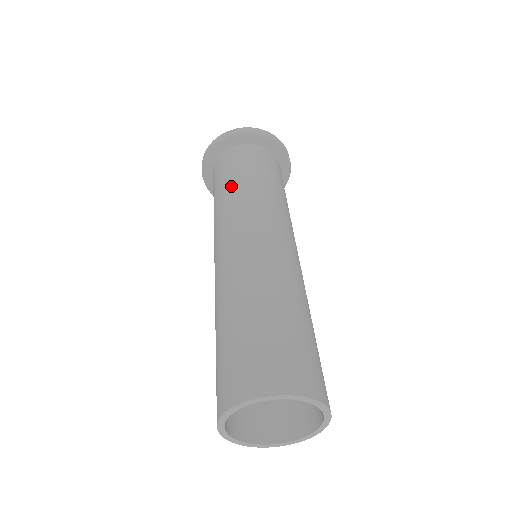
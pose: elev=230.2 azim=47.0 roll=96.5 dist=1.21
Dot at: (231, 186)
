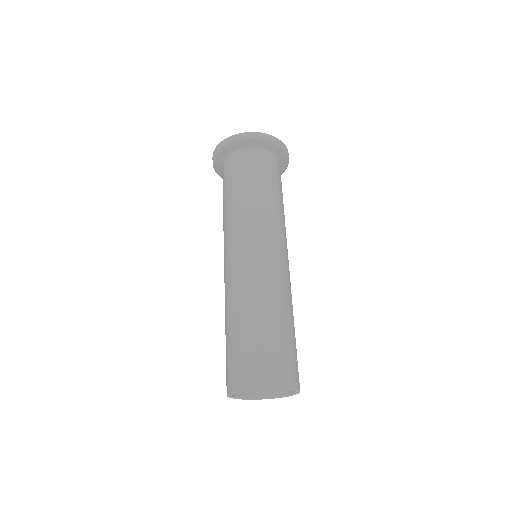
Dot at: (248, 193)
